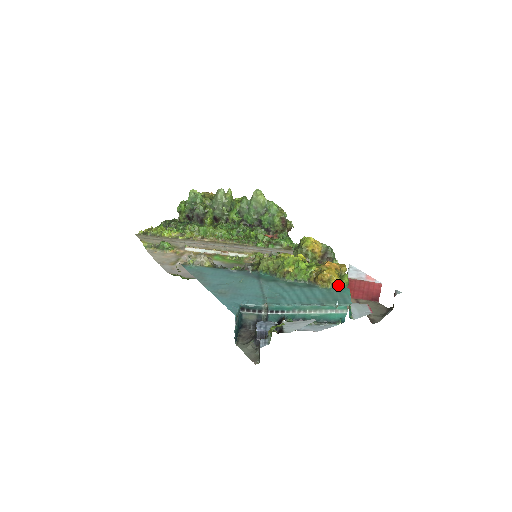
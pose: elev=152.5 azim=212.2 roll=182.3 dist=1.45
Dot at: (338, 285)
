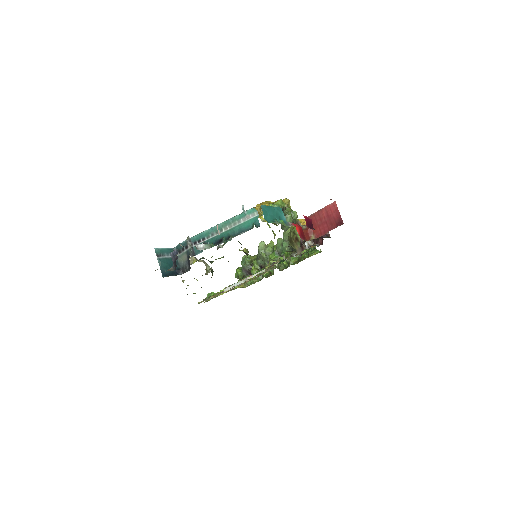
Dot at: occluded
